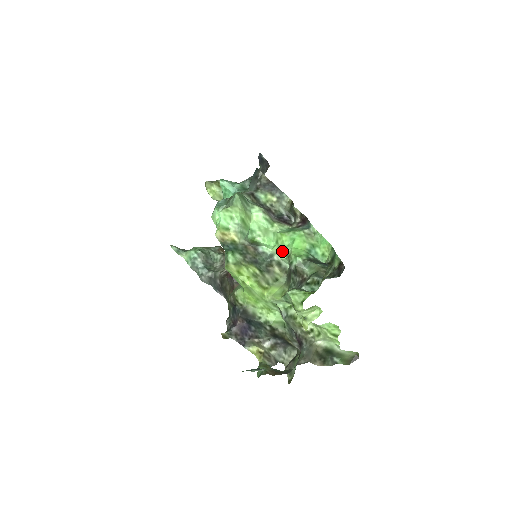
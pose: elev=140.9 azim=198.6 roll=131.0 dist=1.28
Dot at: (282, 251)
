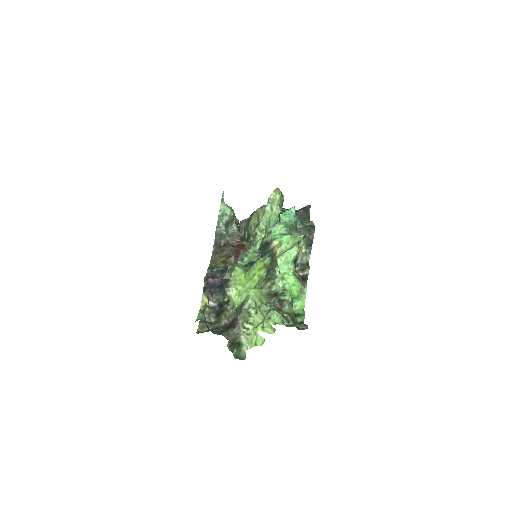
Dot at: (283, 281)
